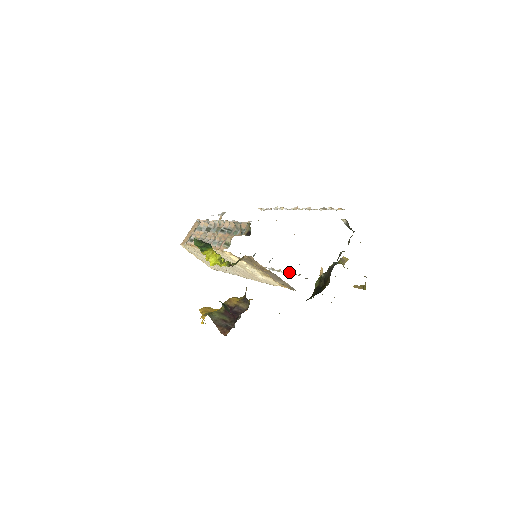
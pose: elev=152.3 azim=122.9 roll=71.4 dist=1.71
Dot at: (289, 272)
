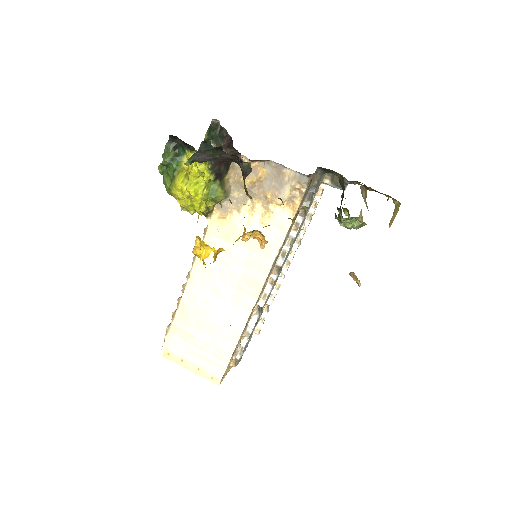
Dot at: occluded
